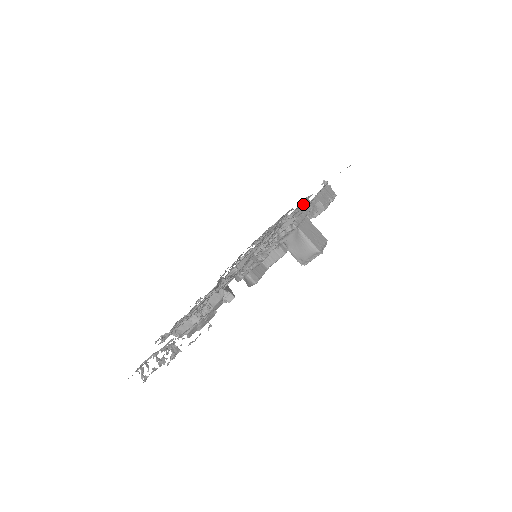
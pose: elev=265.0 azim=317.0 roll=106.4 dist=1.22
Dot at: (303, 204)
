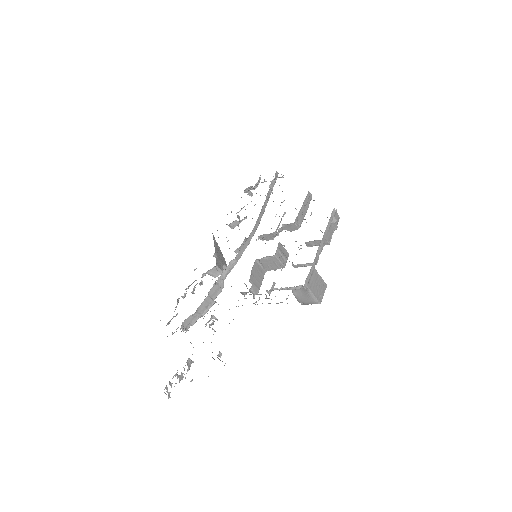
Dot at: occluded
